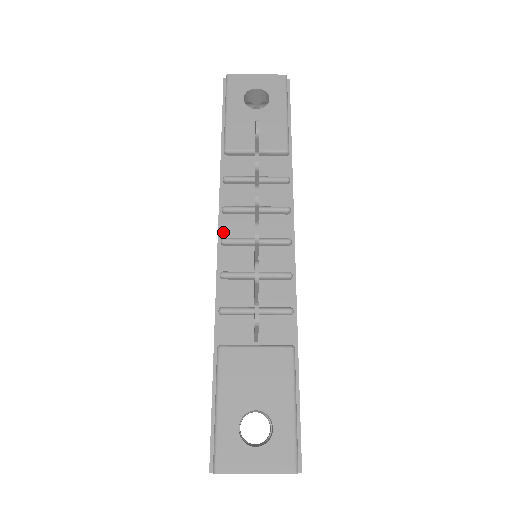
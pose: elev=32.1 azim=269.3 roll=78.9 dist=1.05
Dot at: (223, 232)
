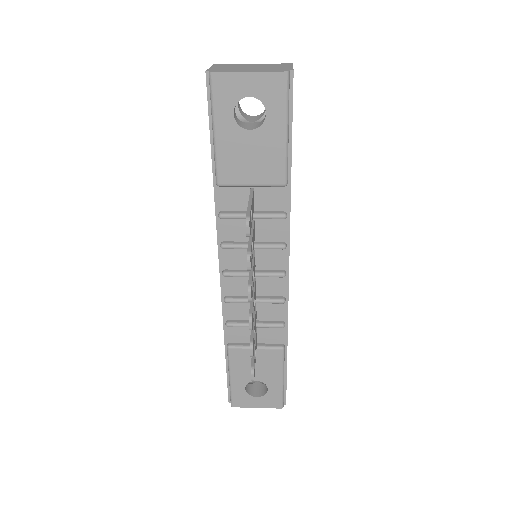
Dot at: (223, 263)
